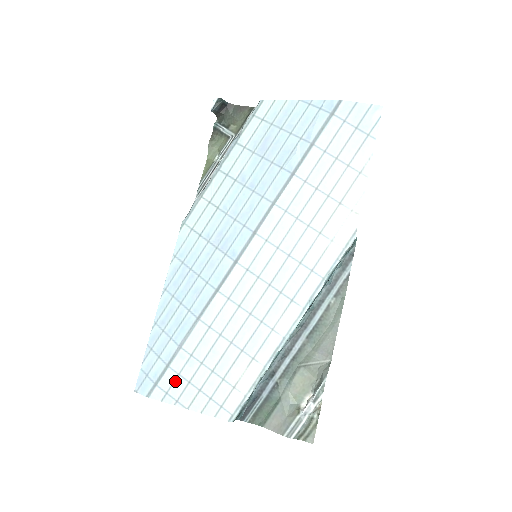
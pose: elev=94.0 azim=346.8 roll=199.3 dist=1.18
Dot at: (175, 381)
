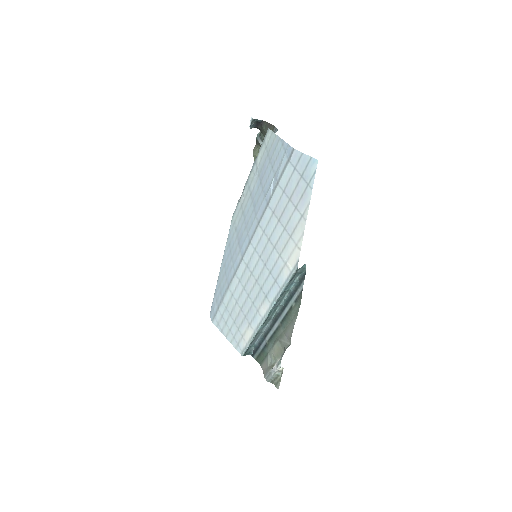
Dot at: (221, 319)
